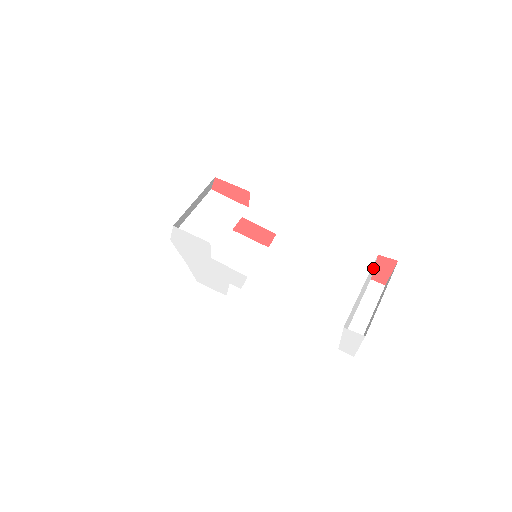
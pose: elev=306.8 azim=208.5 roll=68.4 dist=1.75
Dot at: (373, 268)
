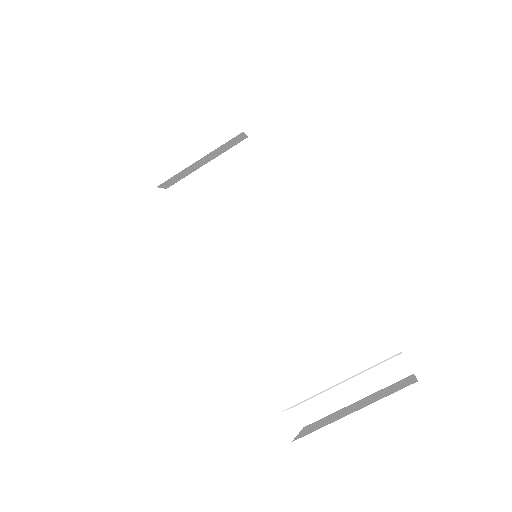
Dot at: (397, 354)
